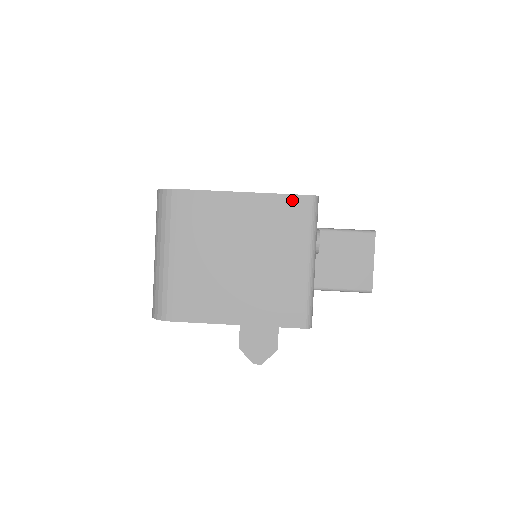
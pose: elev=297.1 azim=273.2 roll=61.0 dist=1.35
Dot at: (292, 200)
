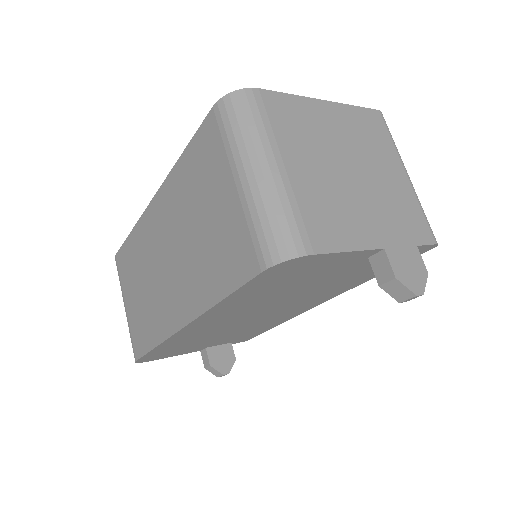
Dot at: (367, 113)
